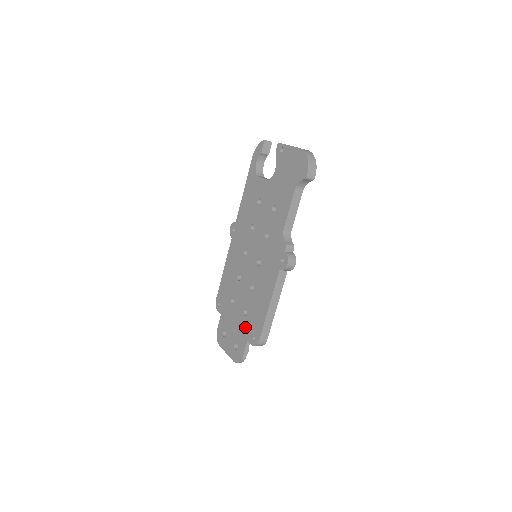
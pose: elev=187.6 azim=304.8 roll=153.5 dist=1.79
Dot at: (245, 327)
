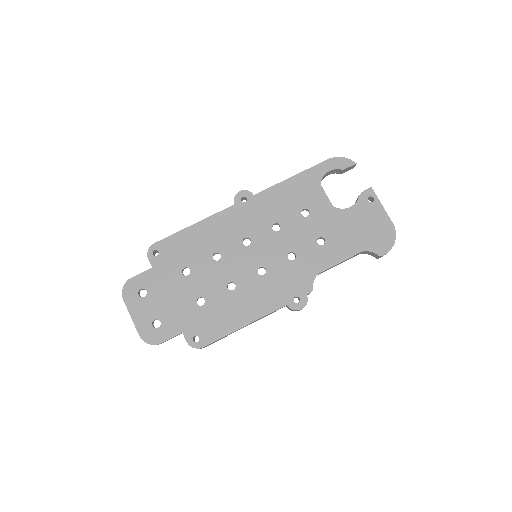
Dot at: (189, 316)
